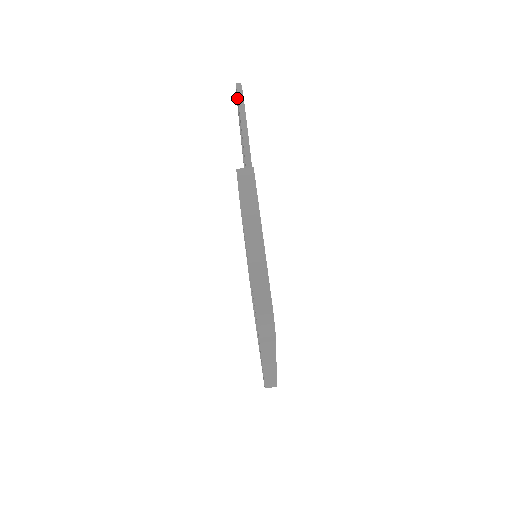
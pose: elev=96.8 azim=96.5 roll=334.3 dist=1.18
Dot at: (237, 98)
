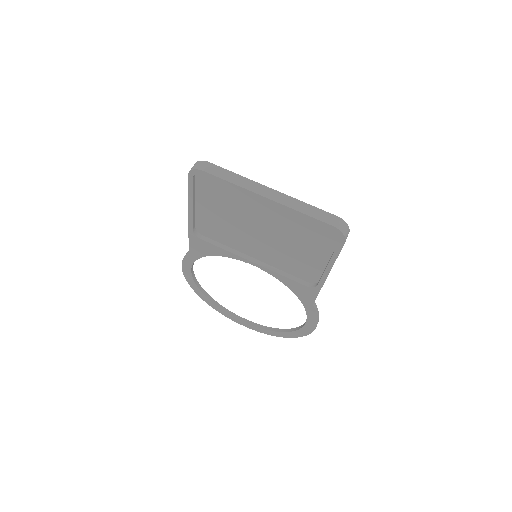
Dot at: (193, 283)
